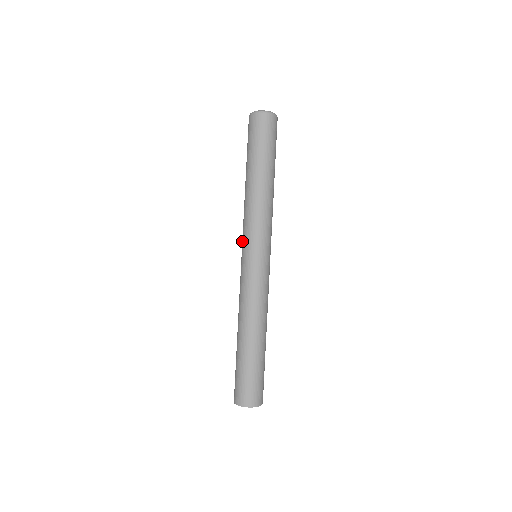
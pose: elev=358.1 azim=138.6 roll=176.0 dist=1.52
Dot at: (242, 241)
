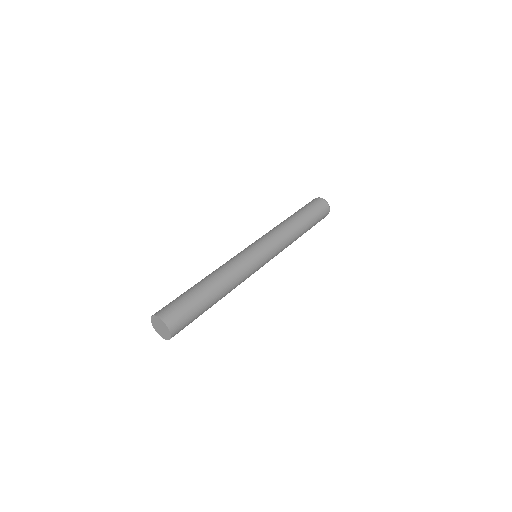
Dot at: occluded
